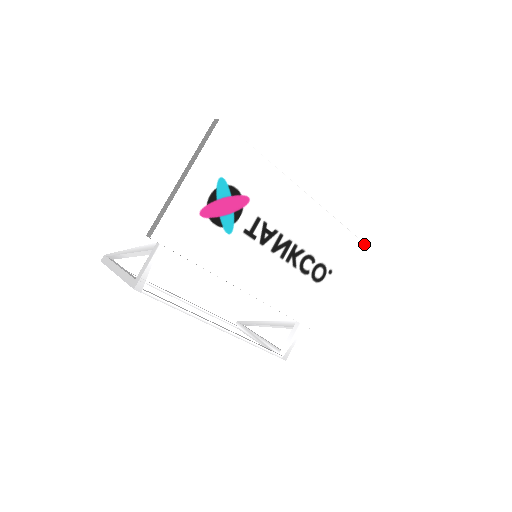
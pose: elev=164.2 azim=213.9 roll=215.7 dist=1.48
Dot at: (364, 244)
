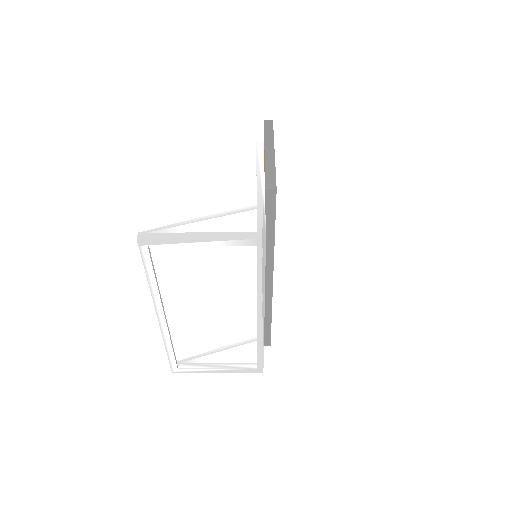
Dot at: occluded
